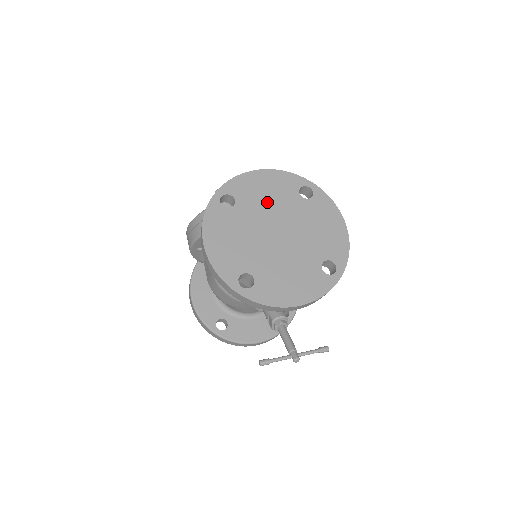
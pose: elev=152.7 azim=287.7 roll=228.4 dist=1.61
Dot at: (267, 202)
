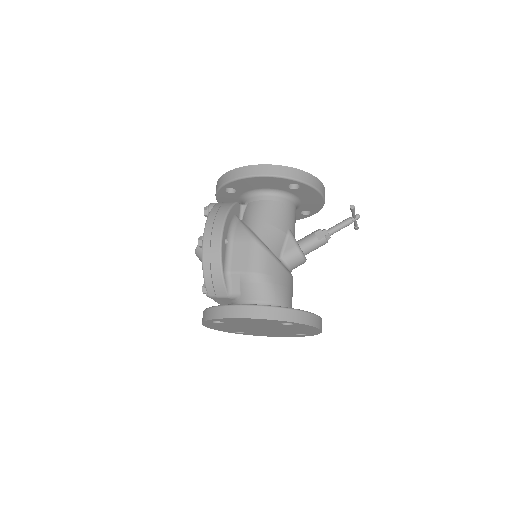
Dot at: occluded
